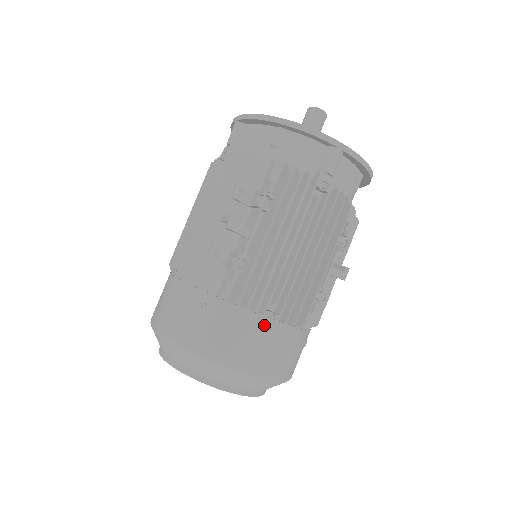
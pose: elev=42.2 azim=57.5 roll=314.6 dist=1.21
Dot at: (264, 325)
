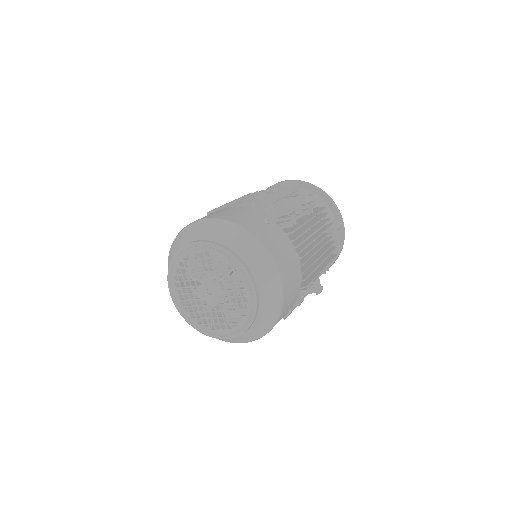
Dot at: (296, 260)
